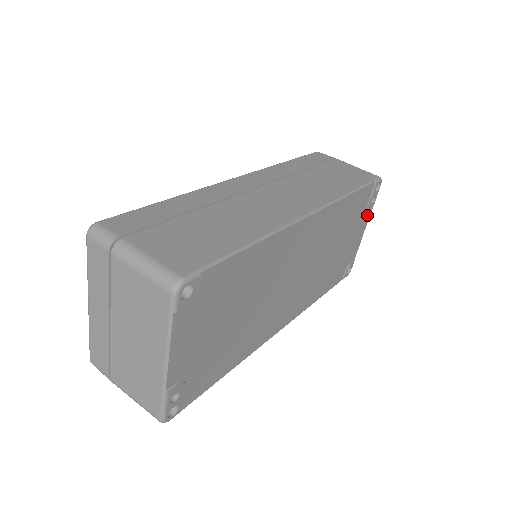
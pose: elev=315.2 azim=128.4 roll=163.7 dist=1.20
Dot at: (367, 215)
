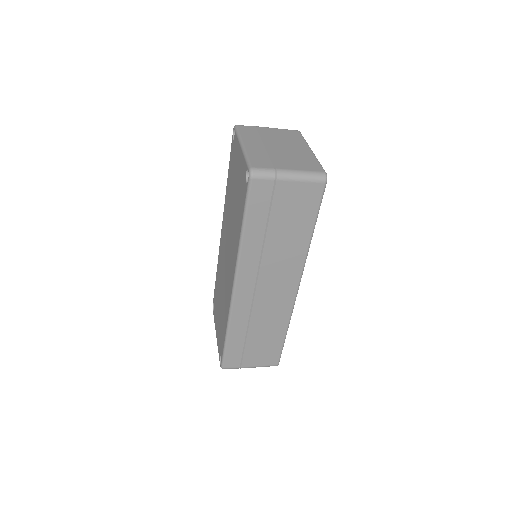
Dot at: occluded
